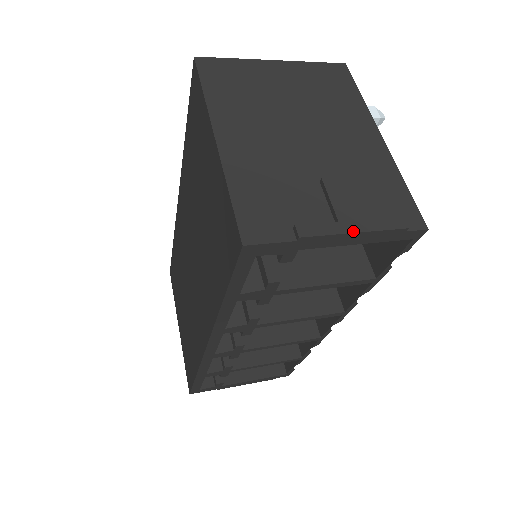
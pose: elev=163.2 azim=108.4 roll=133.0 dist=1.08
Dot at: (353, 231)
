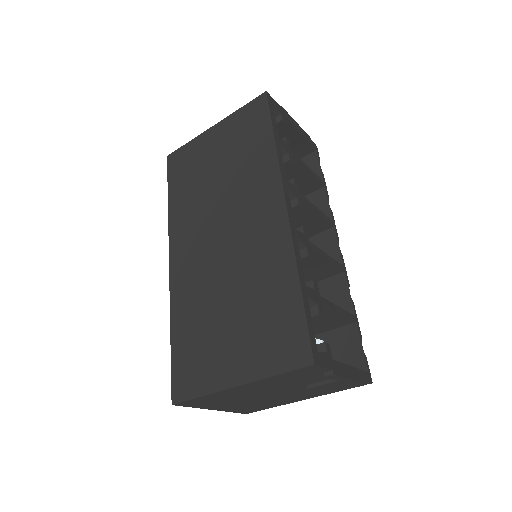
Dot at: (295, 122)
